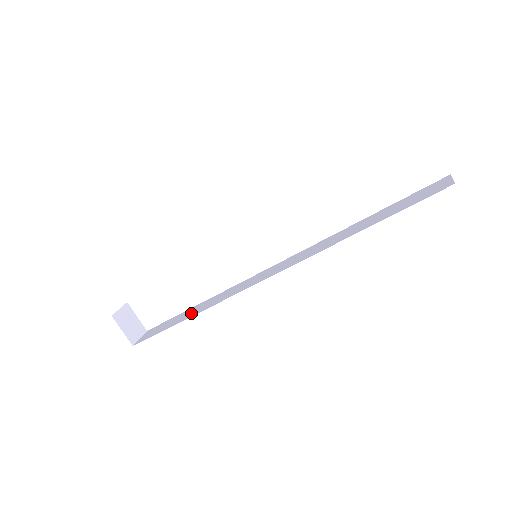
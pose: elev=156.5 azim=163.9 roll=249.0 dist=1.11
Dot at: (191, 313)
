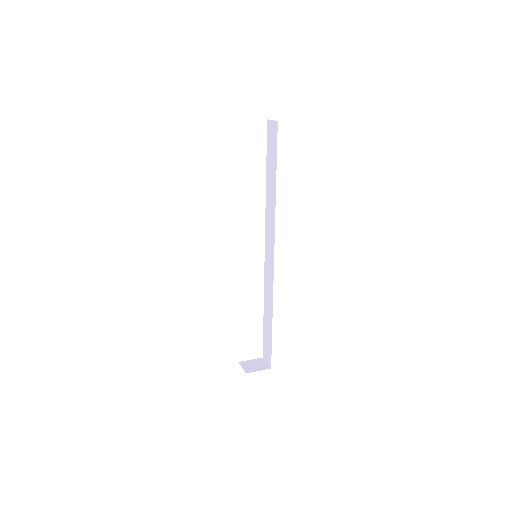
Dot at: (269, 317)
